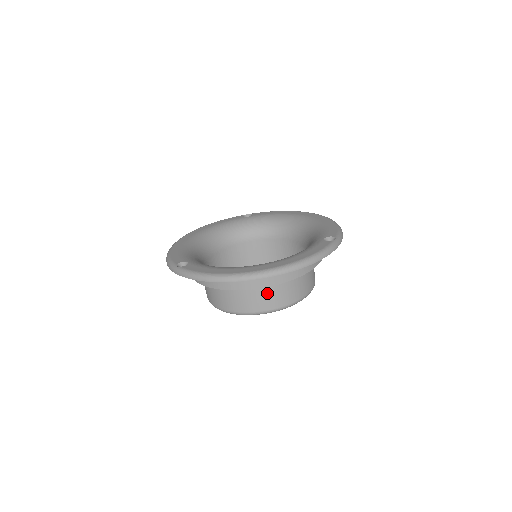
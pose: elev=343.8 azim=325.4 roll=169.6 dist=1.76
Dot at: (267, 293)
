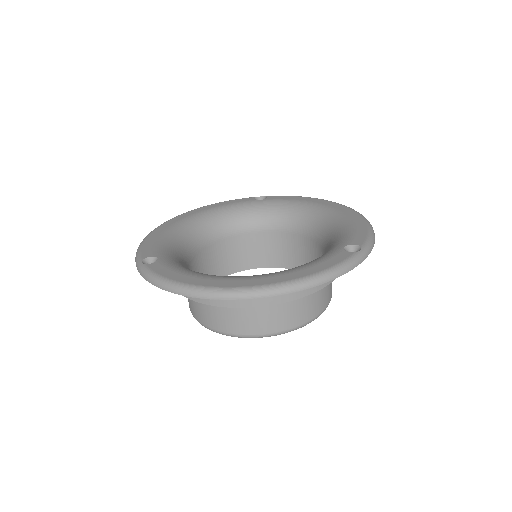
Dot at: (256, 313)
